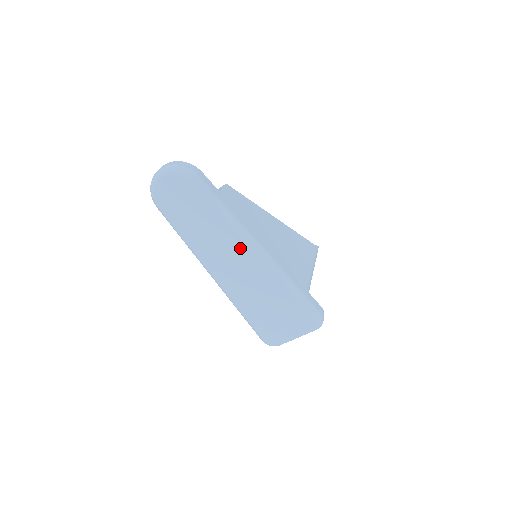
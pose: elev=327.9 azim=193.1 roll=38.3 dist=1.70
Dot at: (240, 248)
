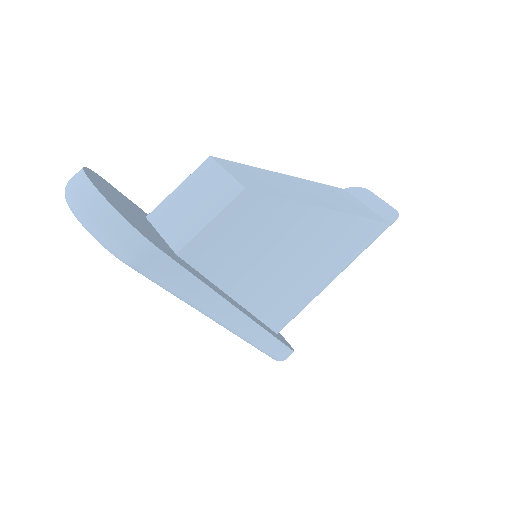
Dot at: occluded
